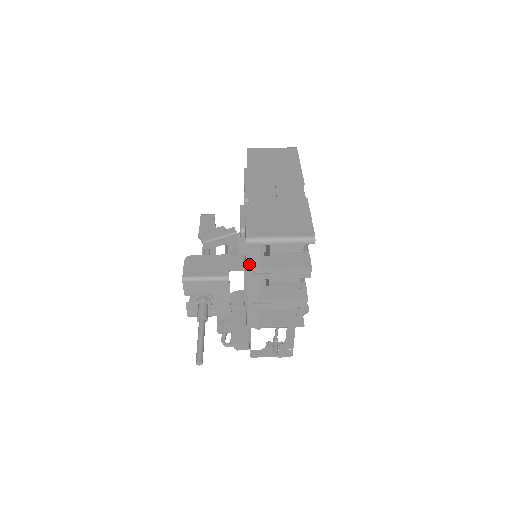
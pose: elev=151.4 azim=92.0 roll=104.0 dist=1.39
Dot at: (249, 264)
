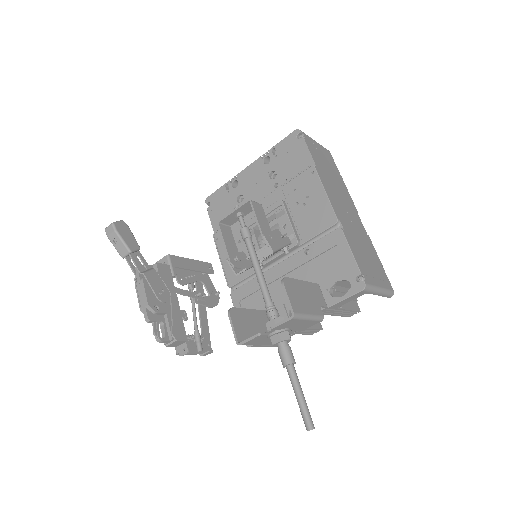
Dot at: (337, 304)
